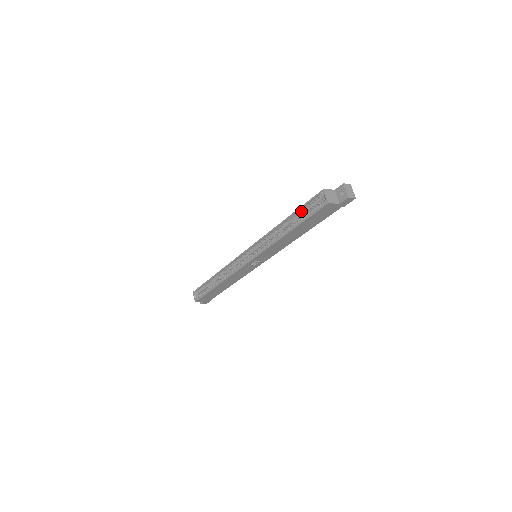
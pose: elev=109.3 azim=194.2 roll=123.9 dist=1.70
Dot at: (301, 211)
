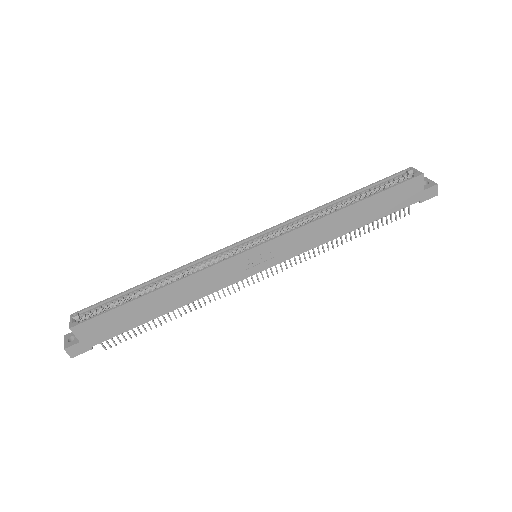
Dot at: (371, 188)
